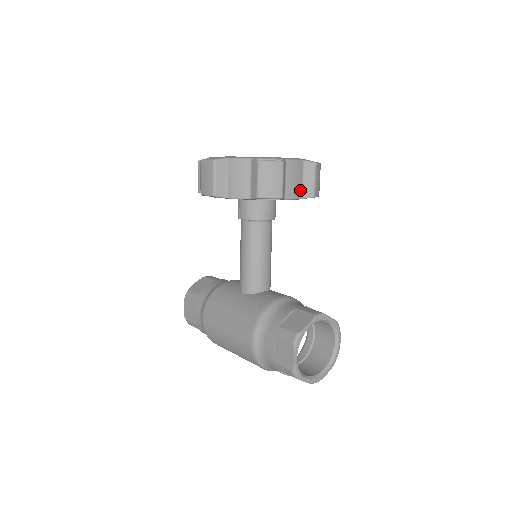
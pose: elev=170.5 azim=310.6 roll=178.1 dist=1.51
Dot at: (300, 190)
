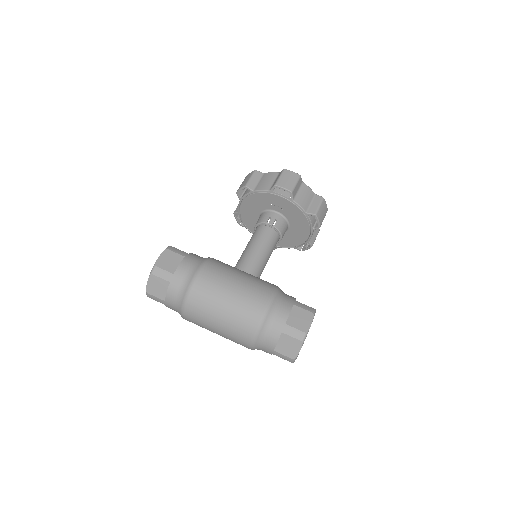
Dot at: occluded
